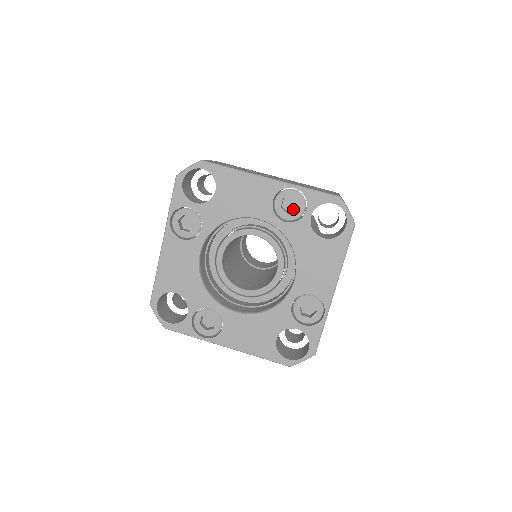
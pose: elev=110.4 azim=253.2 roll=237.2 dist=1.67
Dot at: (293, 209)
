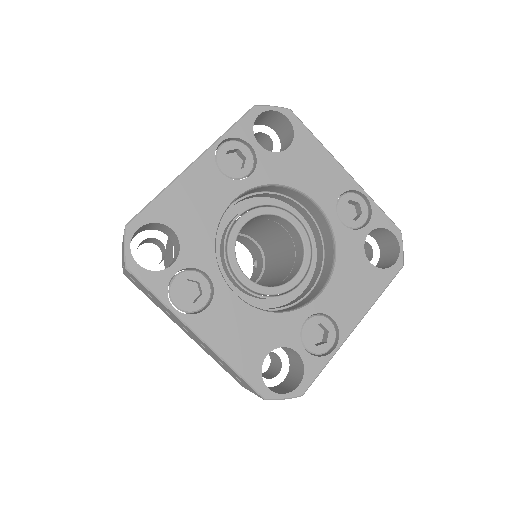
Dot at: occluded
